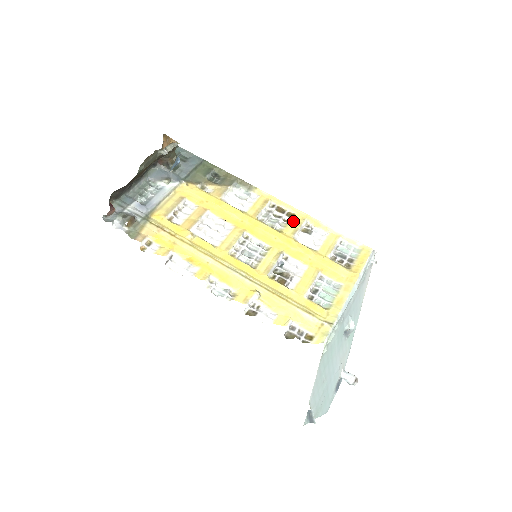
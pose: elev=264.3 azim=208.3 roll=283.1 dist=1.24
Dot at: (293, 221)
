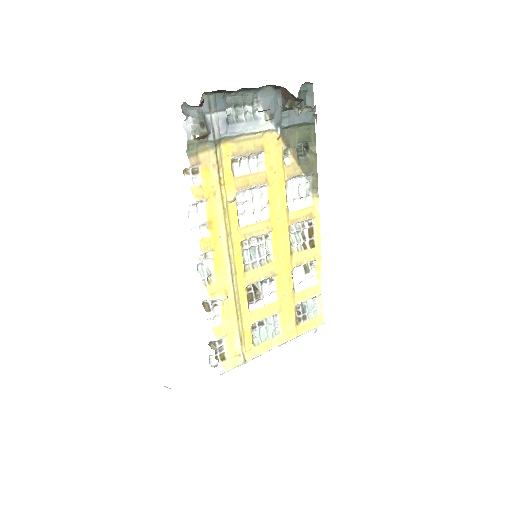
Dot at: (308, 252)
